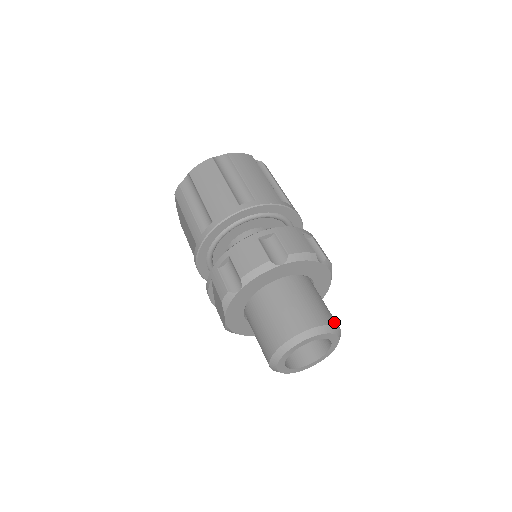
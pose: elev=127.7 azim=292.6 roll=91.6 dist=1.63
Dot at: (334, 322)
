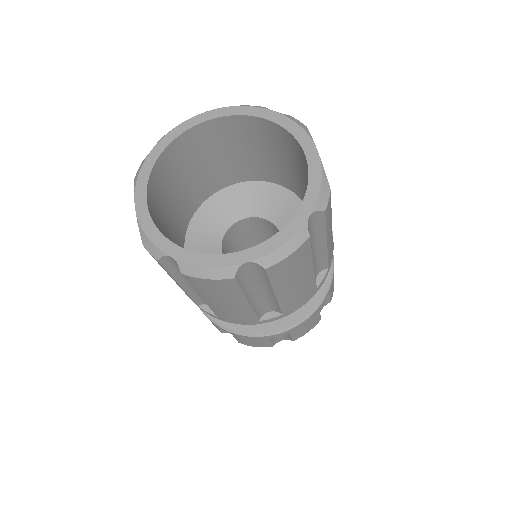
Dot at: occluded
